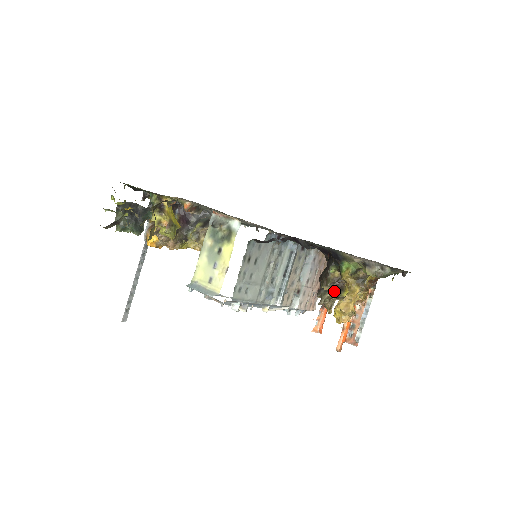
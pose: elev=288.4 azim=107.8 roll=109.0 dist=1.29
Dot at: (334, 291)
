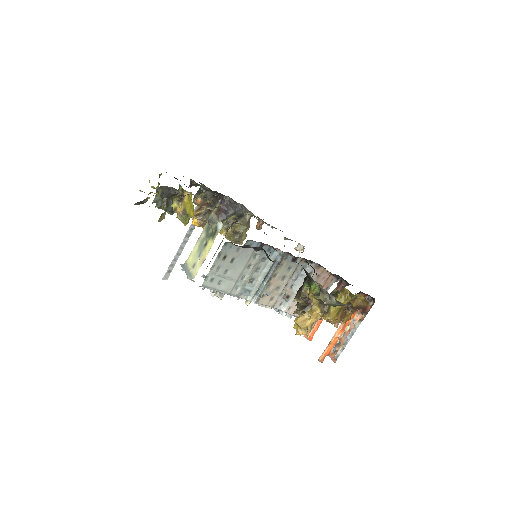
Dot at: (302, 305)
